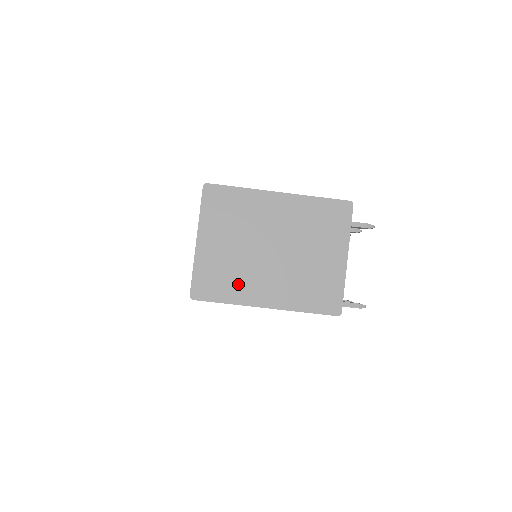
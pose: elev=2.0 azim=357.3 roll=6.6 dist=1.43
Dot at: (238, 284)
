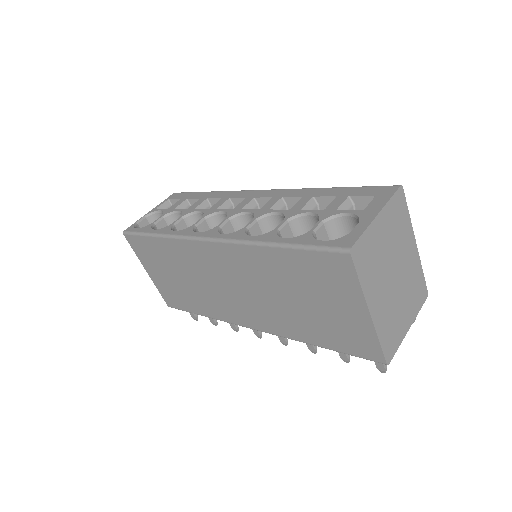
Dot at: (372, 276)
